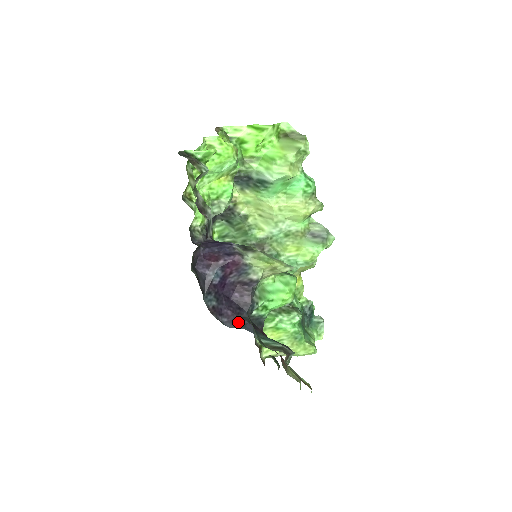
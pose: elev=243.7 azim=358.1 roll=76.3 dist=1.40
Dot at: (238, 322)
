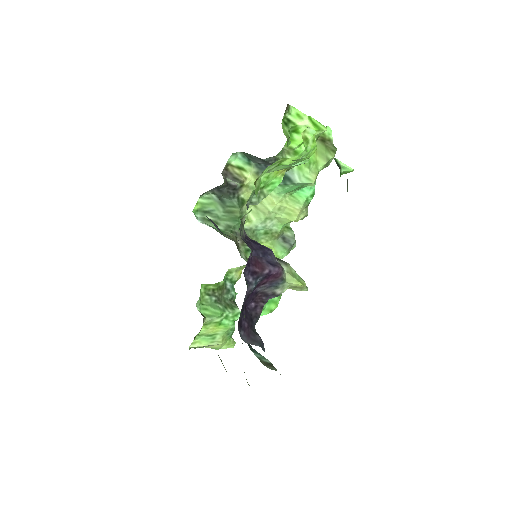
Dot at: (252, 337)
